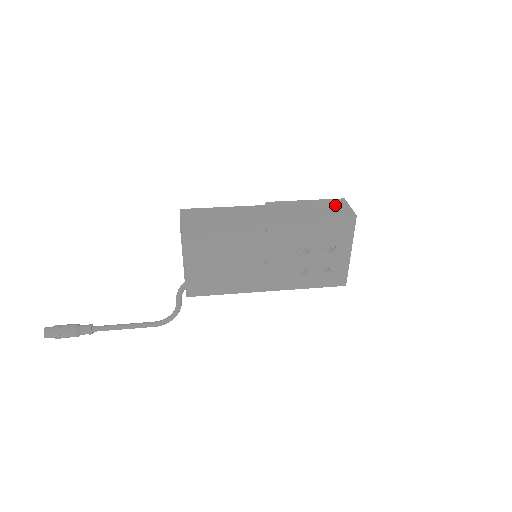
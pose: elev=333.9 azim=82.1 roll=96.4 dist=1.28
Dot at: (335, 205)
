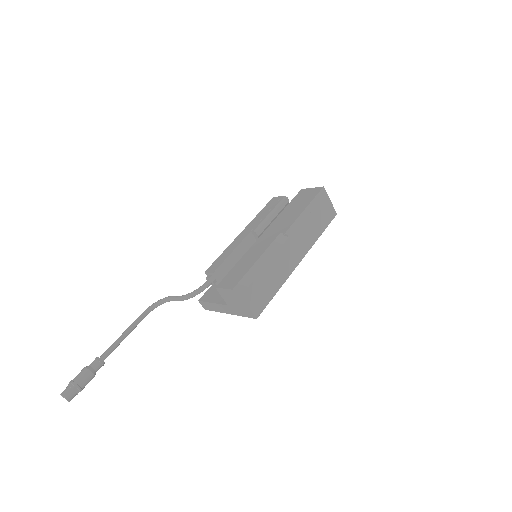
Dot at: (323, 205)
